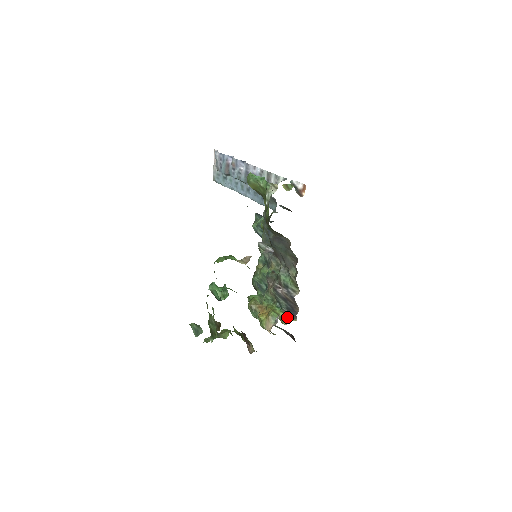
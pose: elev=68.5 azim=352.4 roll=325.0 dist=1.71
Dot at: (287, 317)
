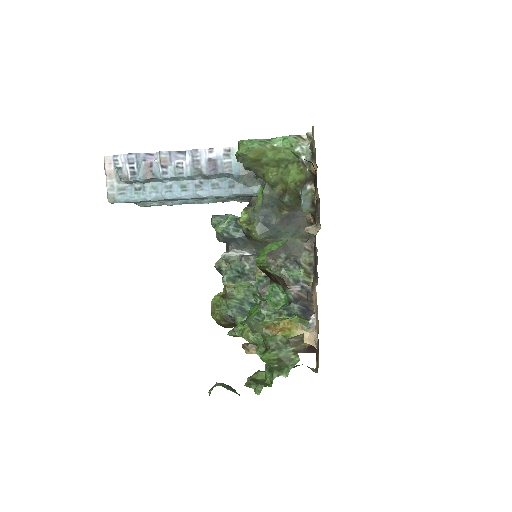
Dot at: (306, 321)
